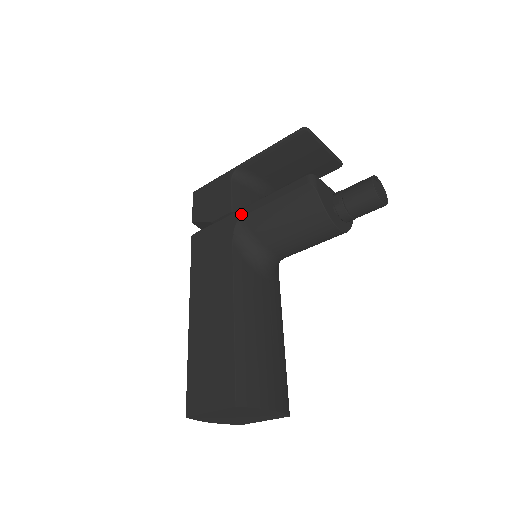
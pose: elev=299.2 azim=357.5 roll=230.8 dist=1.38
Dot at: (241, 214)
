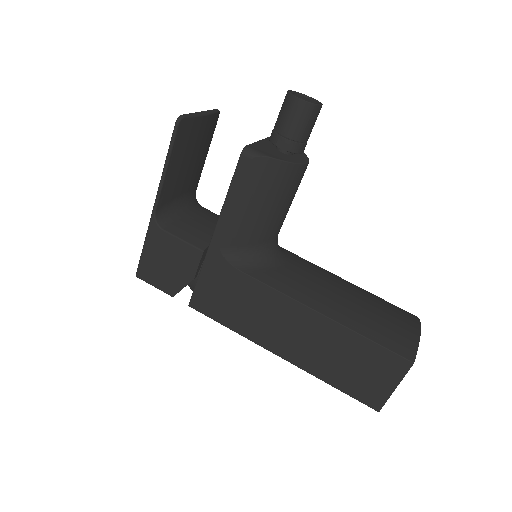
Dot at: (217, 244)
